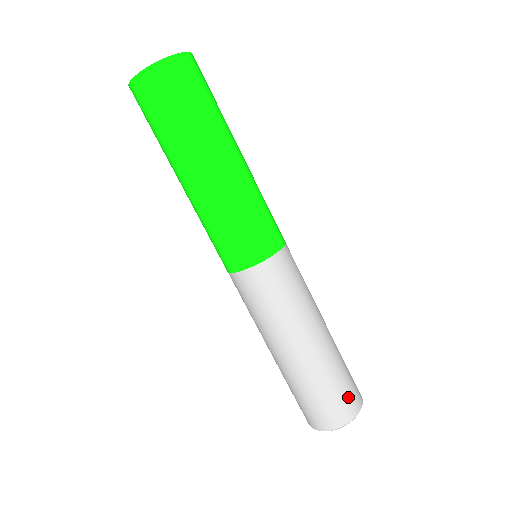
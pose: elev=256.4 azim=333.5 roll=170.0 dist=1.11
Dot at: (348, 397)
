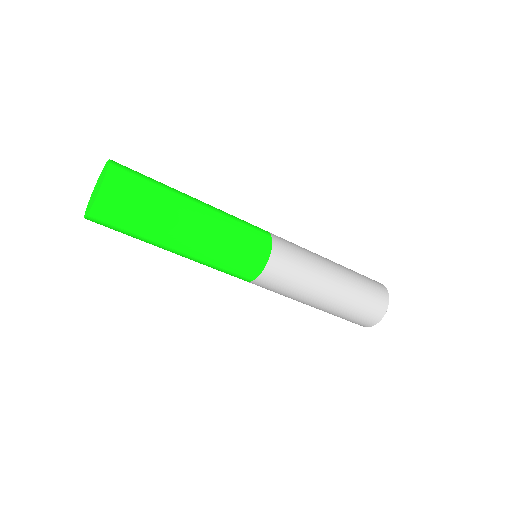
Dot at: (375, 304)
